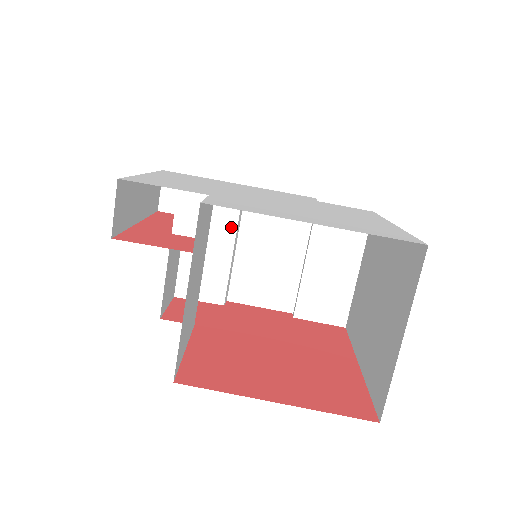
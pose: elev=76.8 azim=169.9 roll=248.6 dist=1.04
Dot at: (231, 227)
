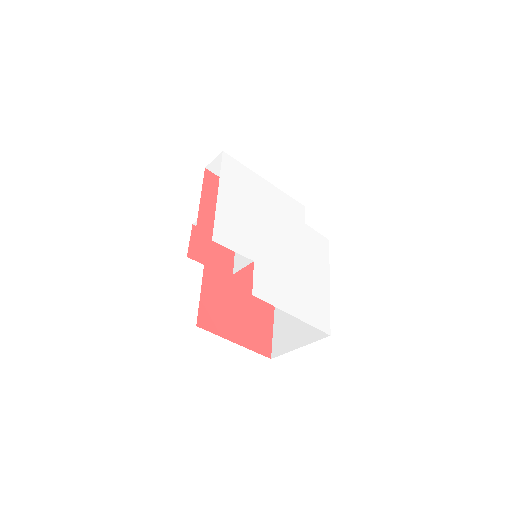
Dot at: occluded
